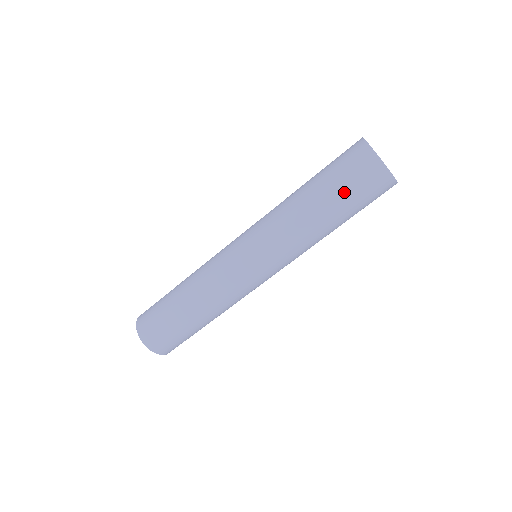
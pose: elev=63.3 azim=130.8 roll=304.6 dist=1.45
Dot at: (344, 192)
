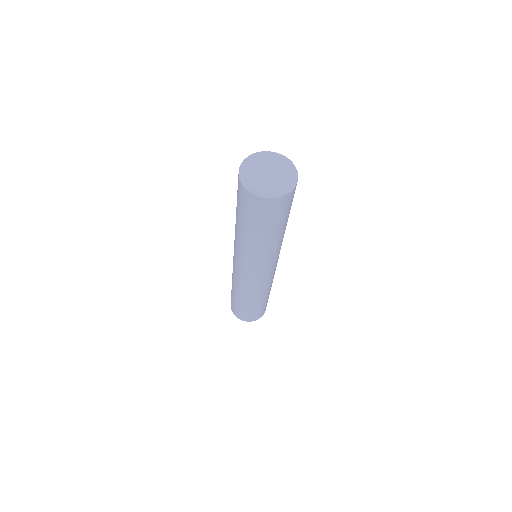
Dot at: (281, 221)
